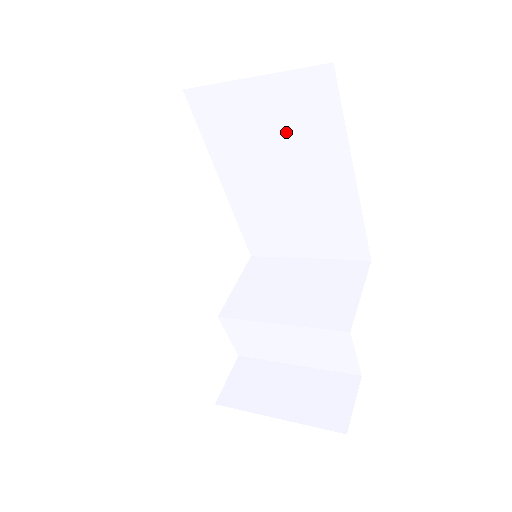
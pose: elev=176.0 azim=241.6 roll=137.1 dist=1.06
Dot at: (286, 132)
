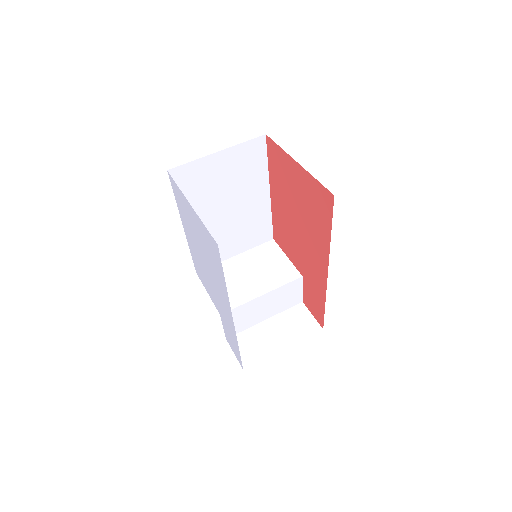
Dot at: (234, 179)
